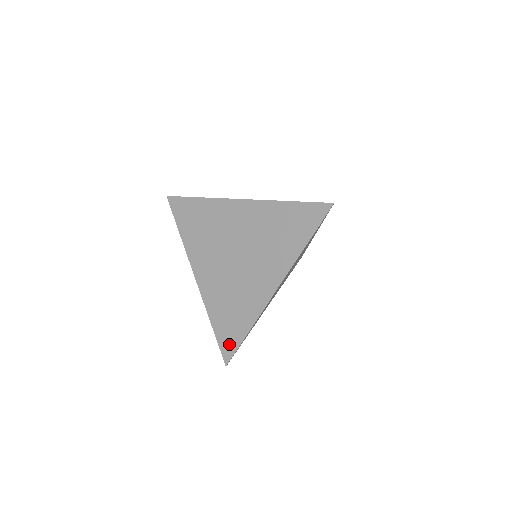
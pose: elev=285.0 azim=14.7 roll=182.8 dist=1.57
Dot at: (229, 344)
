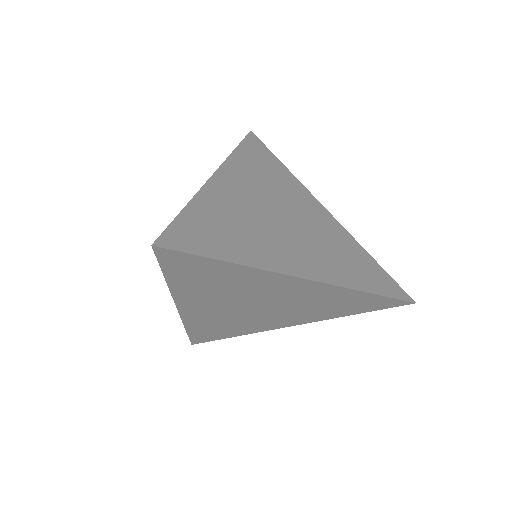
Dot at: (205, 339)
